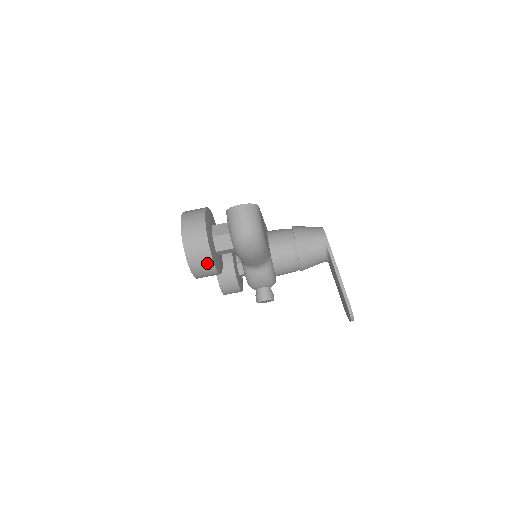
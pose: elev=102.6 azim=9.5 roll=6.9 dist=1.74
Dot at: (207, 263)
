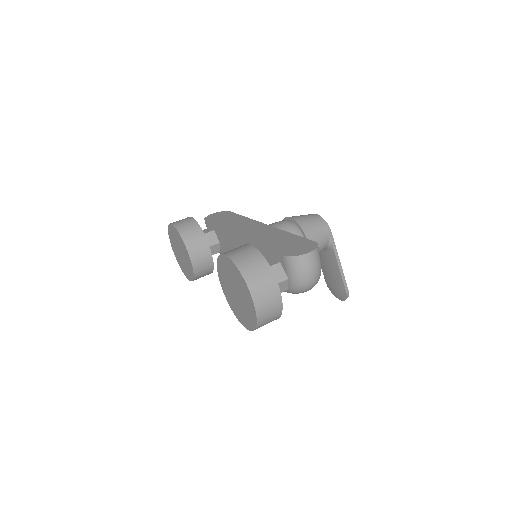
Dot at: (273, 320)
